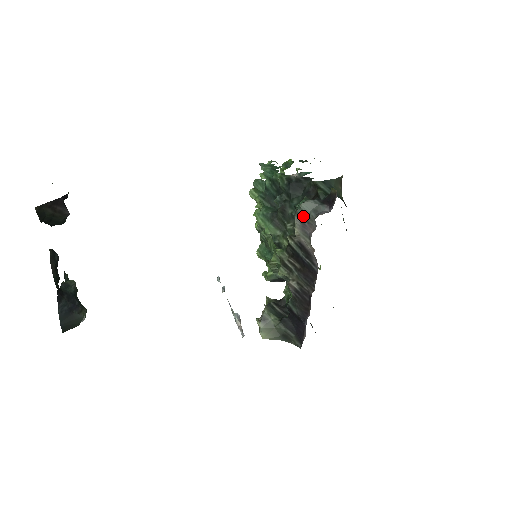
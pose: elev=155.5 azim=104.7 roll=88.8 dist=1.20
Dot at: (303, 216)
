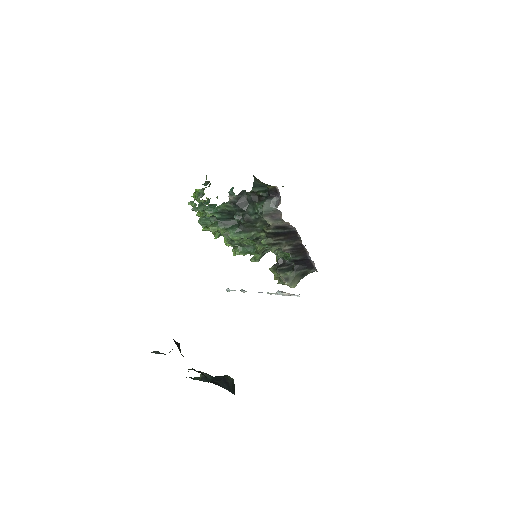
Dot at: (269, 213)
